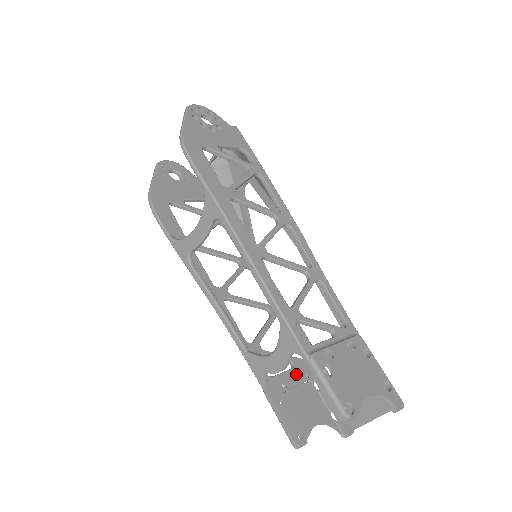
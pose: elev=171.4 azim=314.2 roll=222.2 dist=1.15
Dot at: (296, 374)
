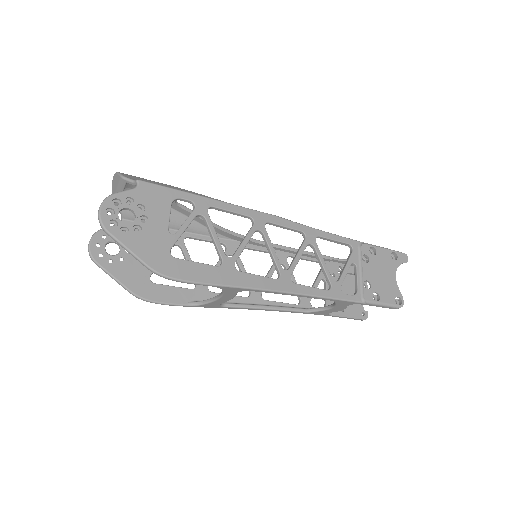
Dot at: occluded
